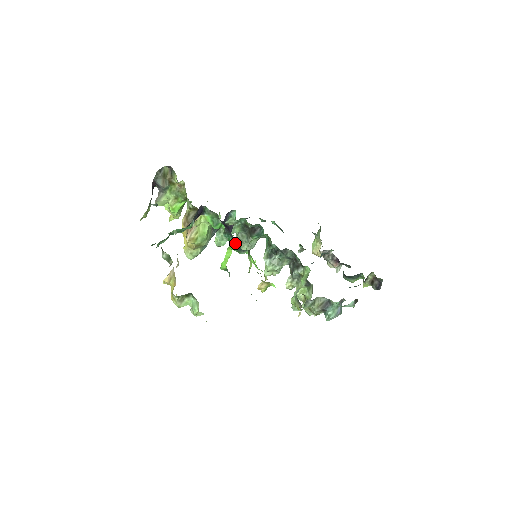
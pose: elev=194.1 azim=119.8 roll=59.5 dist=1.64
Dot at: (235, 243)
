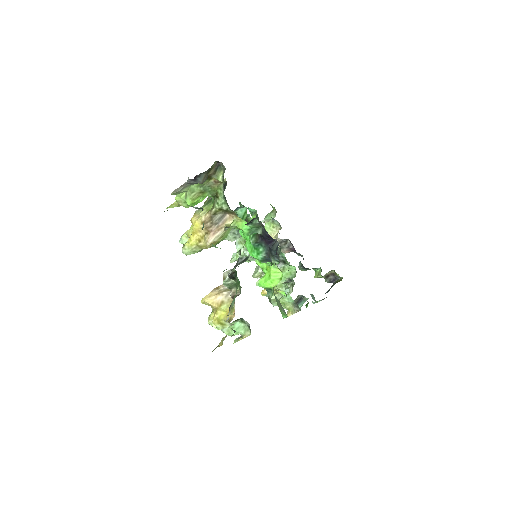
Dot at: (275, 259)
